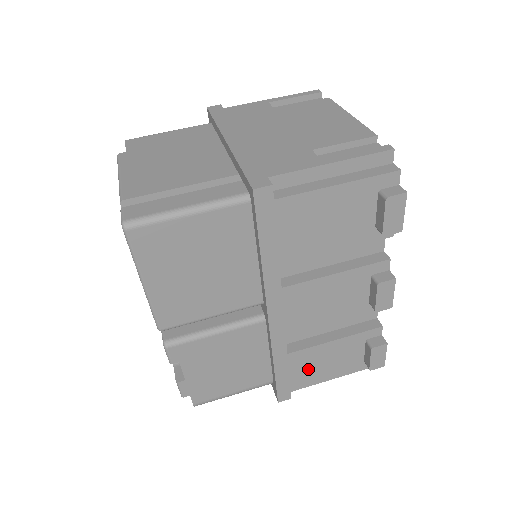
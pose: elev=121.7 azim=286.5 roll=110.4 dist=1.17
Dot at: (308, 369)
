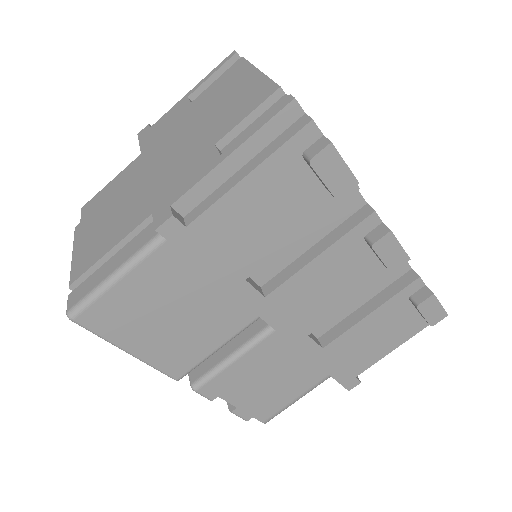
Dot at: (359, 351)
